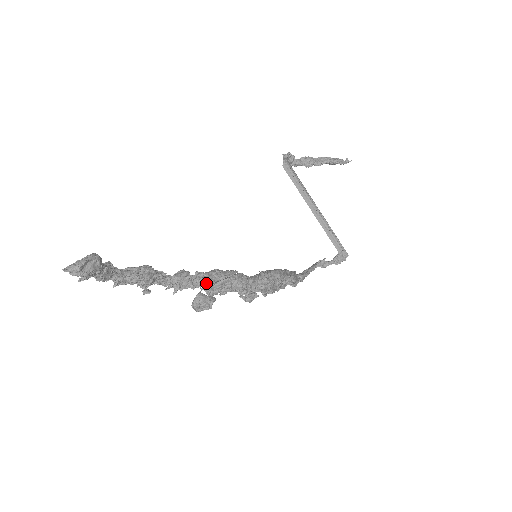
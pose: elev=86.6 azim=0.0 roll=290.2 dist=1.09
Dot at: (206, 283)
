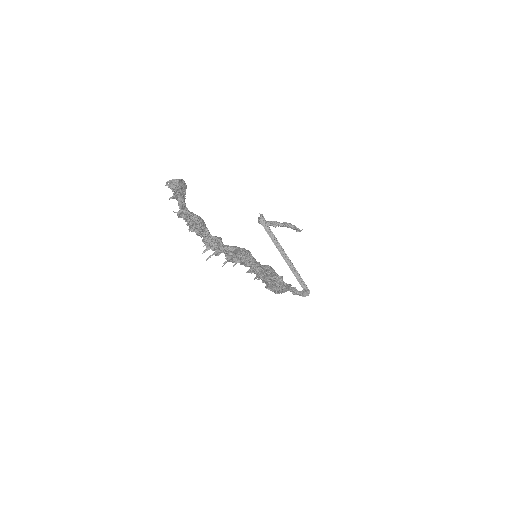
Dot at: (232, 250)
